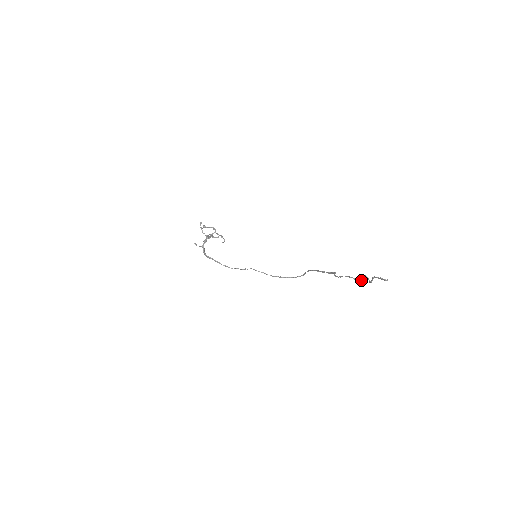
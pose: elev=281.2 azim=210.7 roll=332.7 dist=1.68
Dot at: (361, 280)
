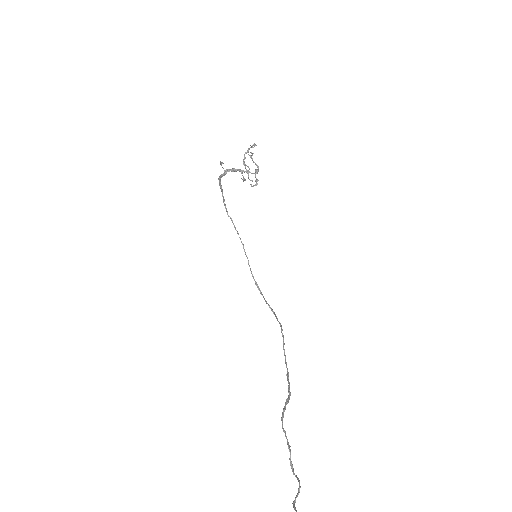
Dot at: (293, 471)
